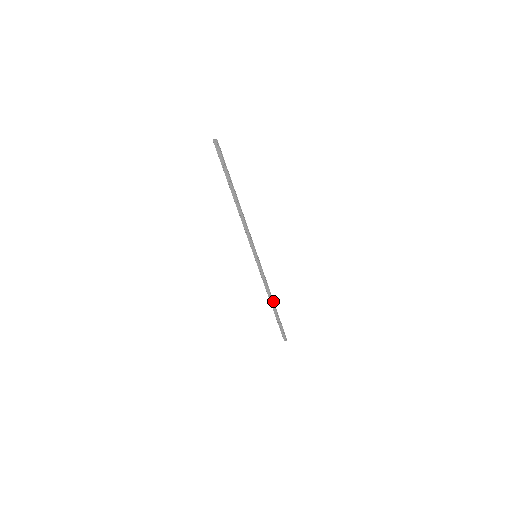
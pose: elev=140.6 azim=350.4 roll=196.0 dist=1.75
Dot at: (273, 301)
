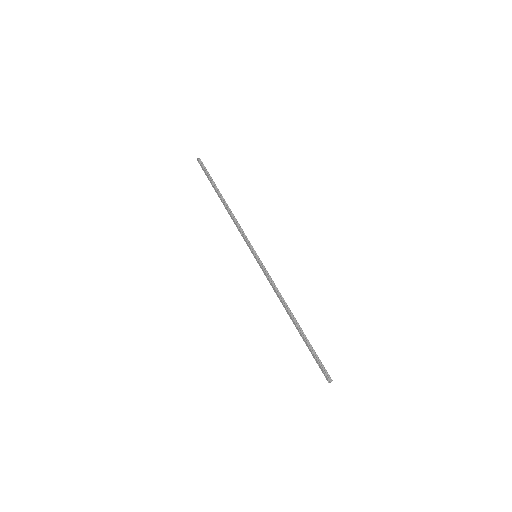
Dot at: (292, 314)
